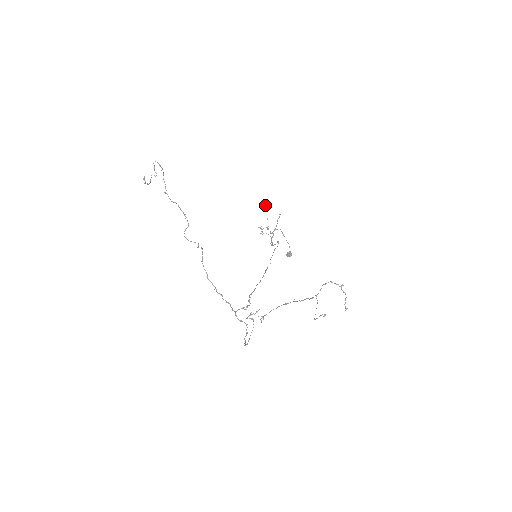
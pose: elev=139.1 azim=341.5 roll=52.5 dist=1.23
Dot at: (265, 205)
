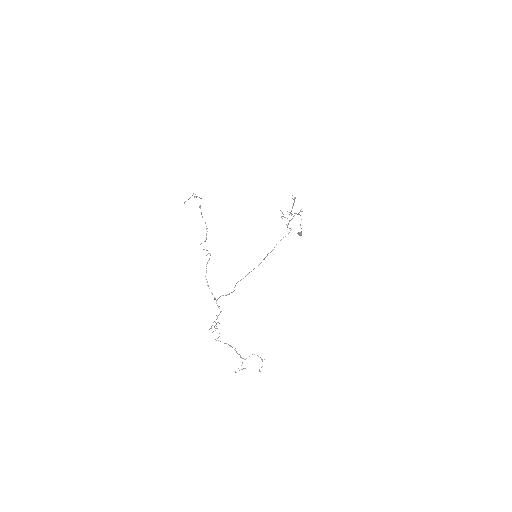
Dot at: occluded
